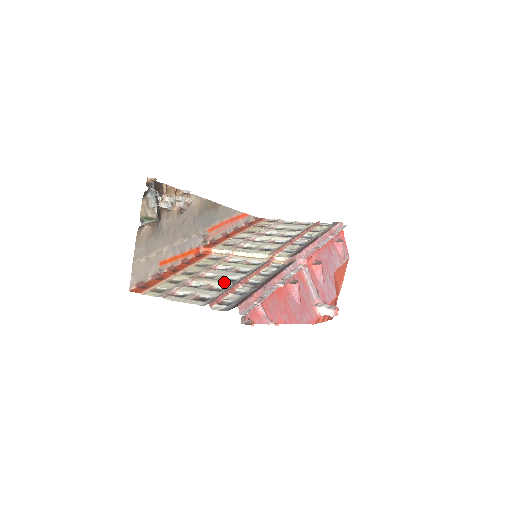
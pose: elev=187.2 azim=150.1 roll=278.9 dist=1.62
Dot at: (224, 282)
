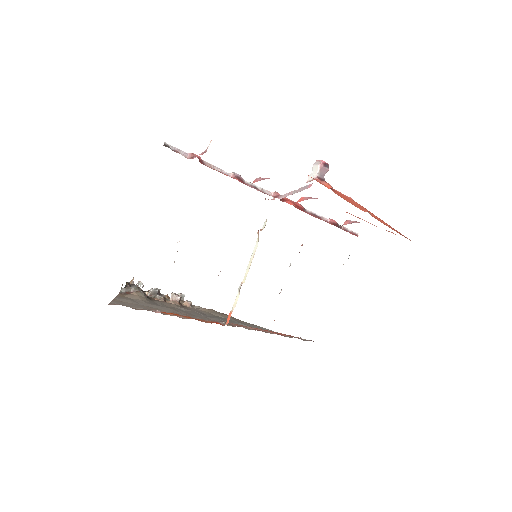
Dot at: occluded
